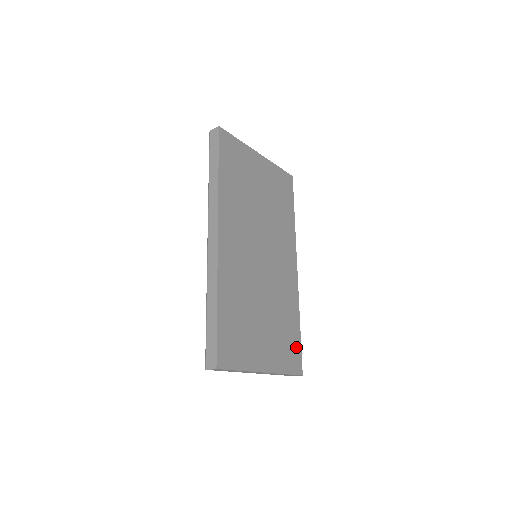
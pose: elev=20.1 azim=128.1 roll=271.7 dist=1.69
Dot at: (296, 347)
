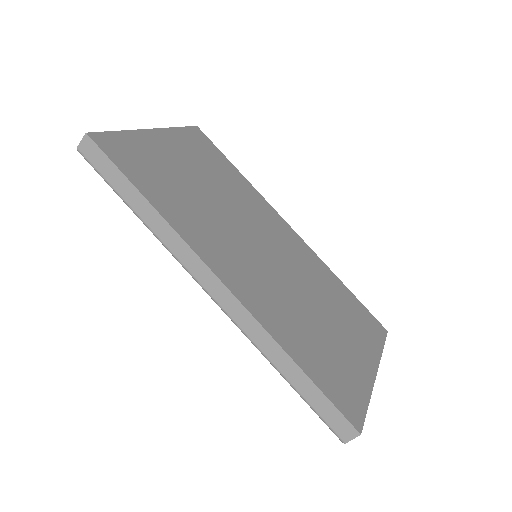
Dot at: (362, 311)
